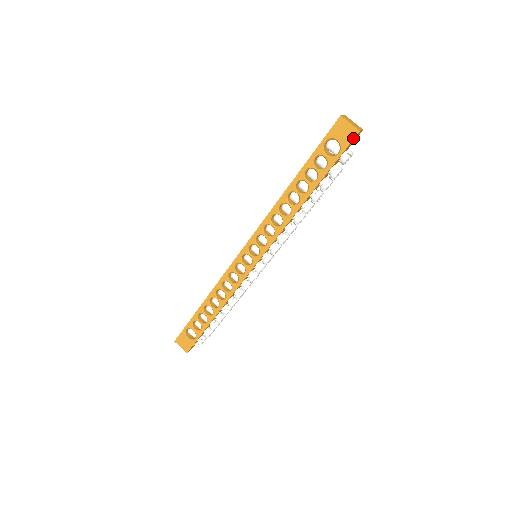
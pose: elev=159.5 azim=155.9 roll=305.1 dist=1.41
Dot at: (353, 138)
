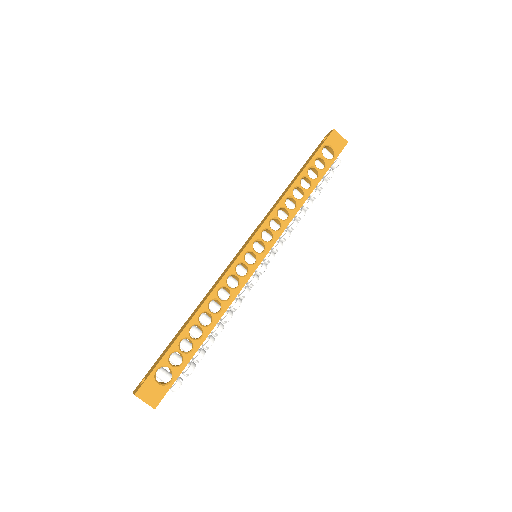
Dot at: occluded
